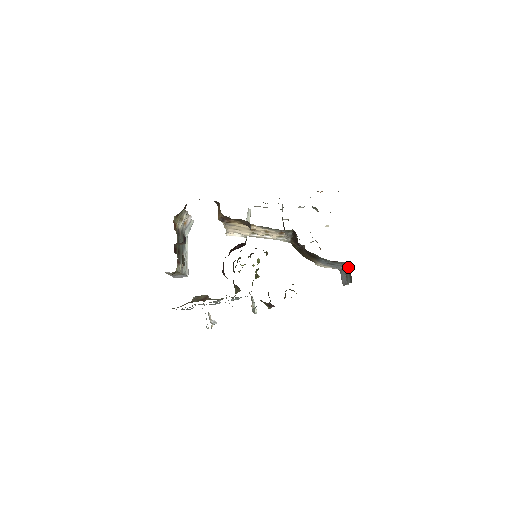
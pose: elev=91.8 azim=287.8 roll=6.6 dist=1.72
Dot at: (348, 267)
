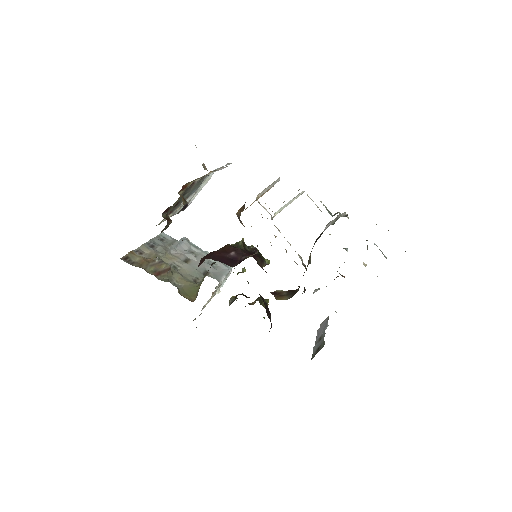
Dot at: (323, 343)
